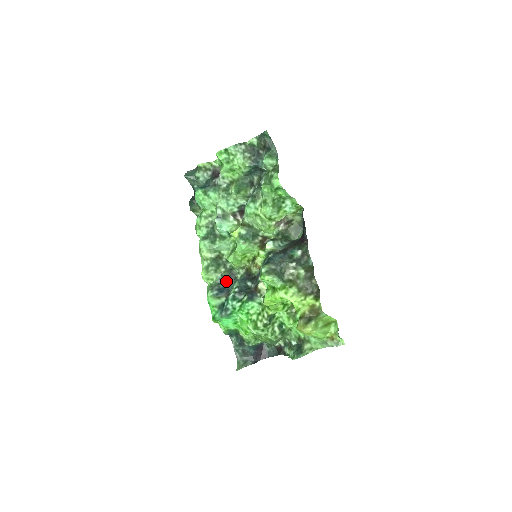
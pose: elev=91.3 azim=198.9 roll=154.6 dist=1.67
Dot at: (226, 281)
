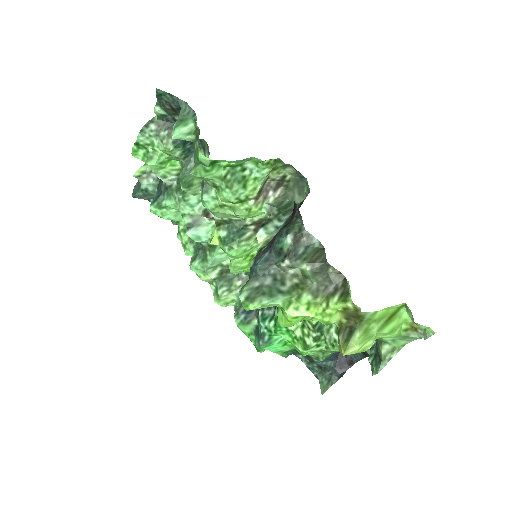
Dot at: occluded
